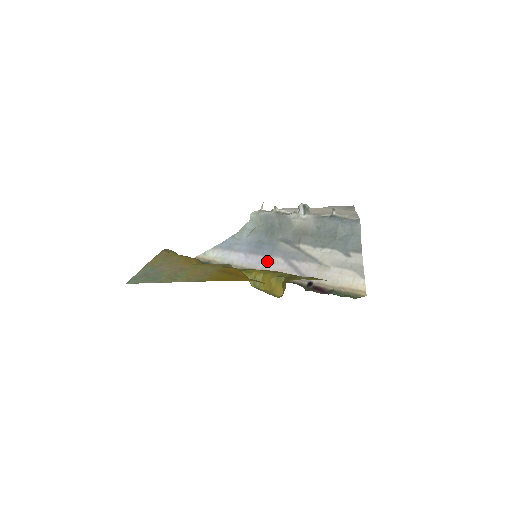
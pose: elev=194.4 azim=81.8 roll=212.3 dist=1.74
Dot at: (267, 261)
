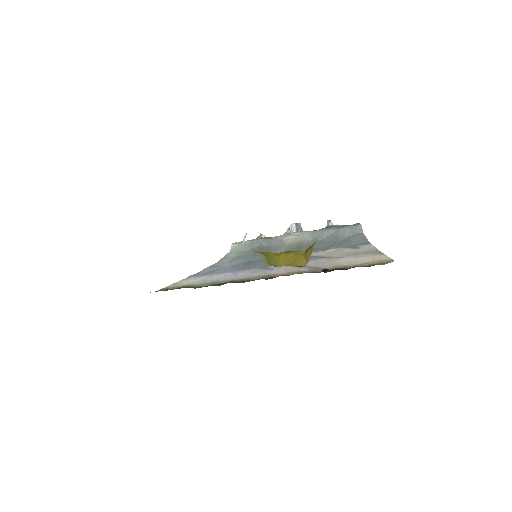
Dot at: (263, 270)
